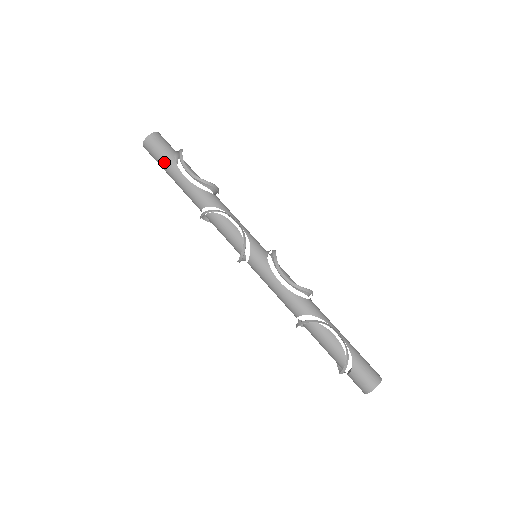
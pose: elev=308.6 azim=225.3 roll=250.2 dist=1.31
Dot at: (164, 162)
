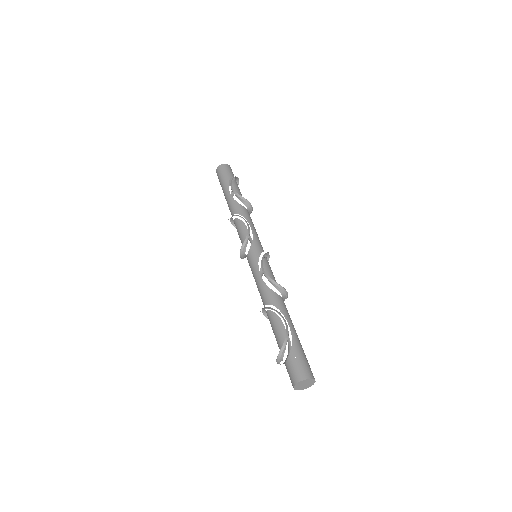
Dot at: (222, 183)
